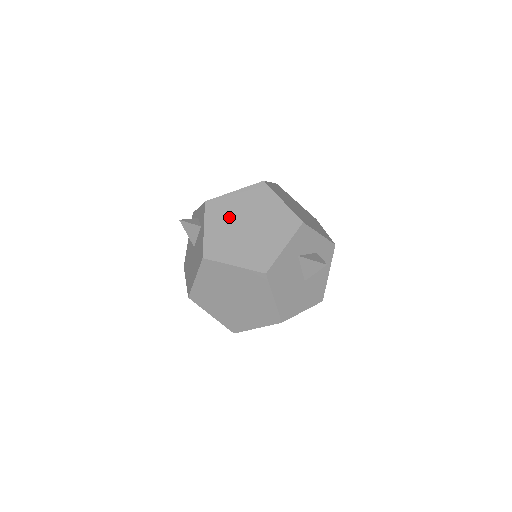
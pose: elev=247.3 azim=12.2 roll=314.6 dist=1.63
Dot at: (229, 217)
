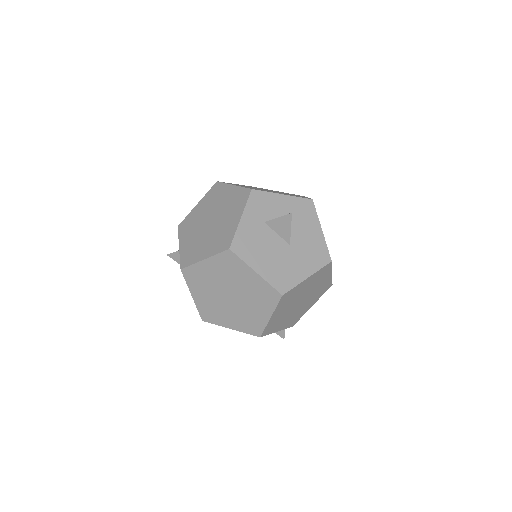
Dot at: (196, 225)
